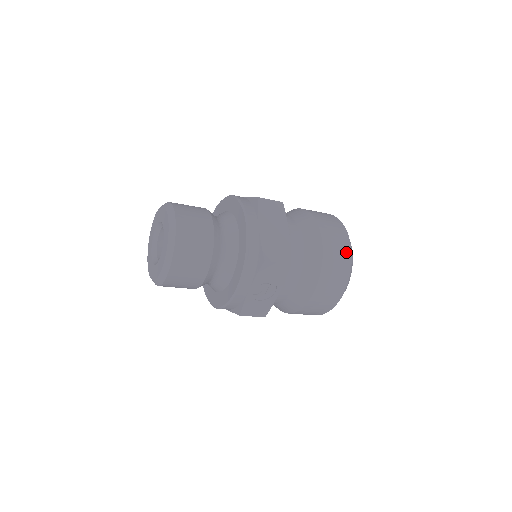
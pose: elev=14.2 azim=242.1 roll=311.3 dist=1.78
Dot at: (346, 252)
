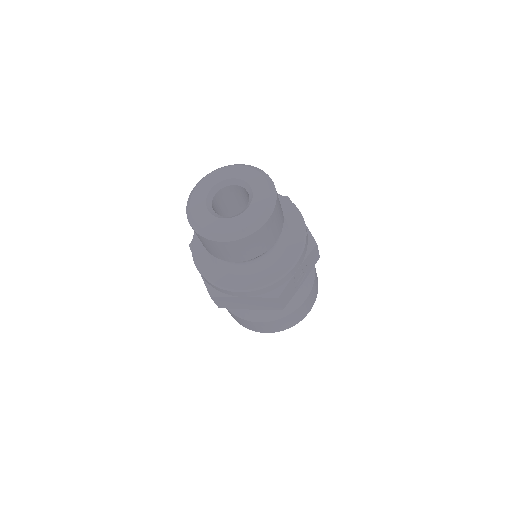
Dot at: occluded
